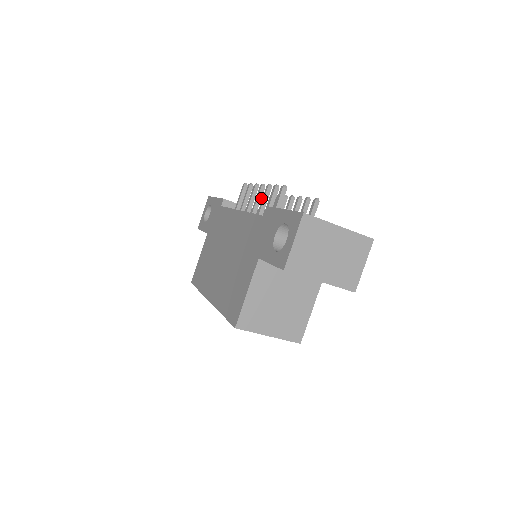
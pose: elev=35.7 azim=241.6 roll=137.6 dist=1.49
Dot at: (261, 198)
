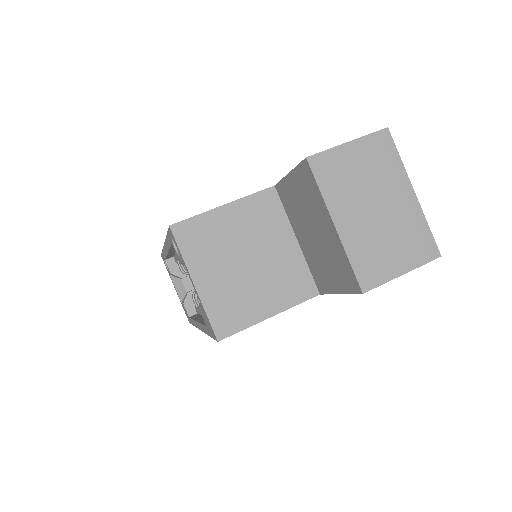
Dot at: occluded
